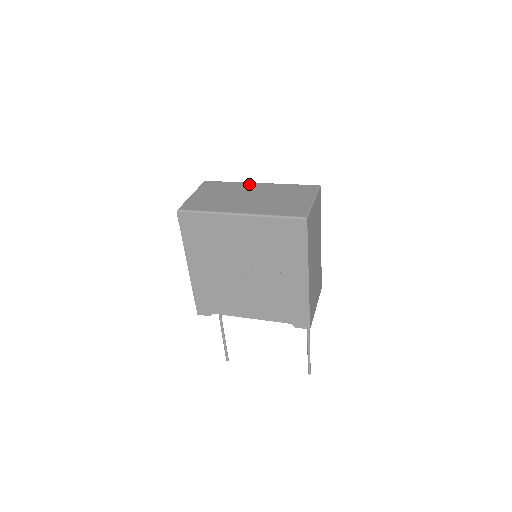
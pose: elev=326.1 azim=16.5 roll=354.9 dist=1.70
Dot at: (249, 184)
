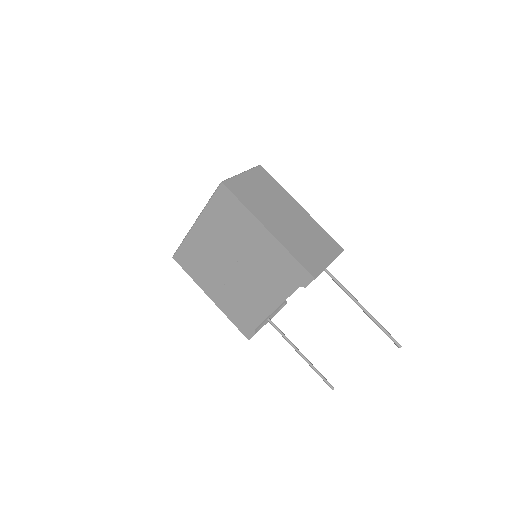
Dot at: occluded
